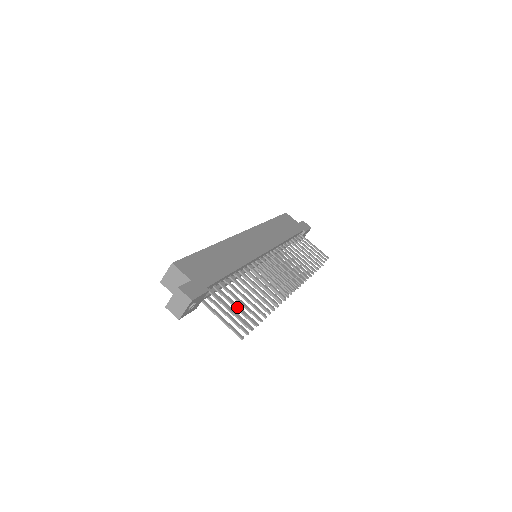
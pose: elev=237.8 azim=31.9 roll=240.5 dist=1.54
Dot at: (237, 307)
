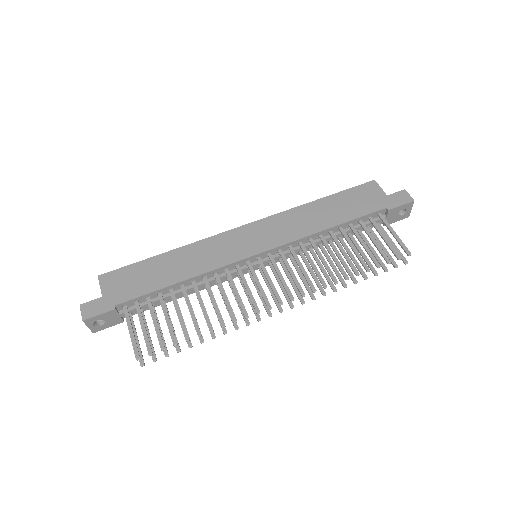
Dot at: (143, 330)
